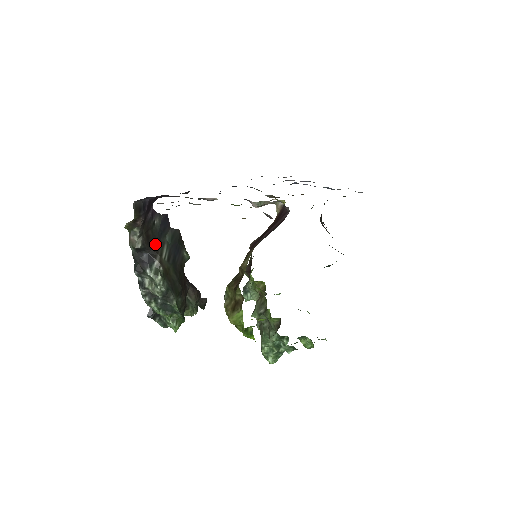
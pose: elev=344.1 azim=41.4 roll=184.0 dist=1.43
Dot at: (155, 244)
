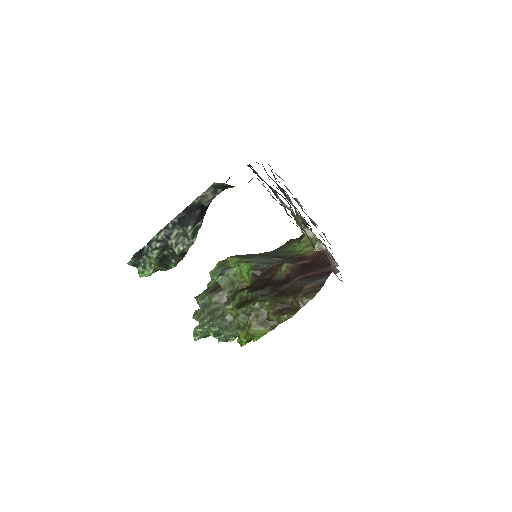
Dot at: occluded
